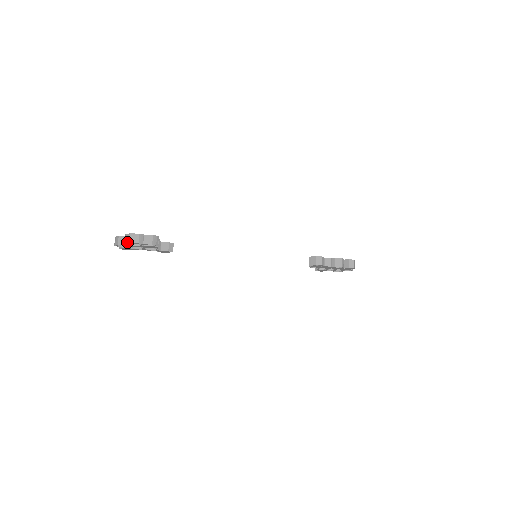
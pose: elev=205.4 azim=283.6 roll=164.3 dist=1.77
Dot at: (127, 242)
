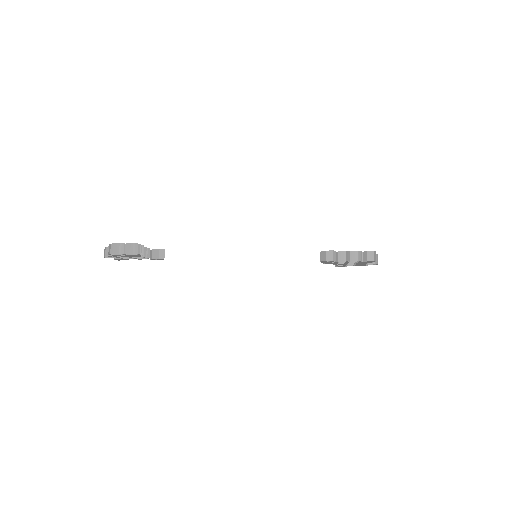
Dot at: (109, 253)
